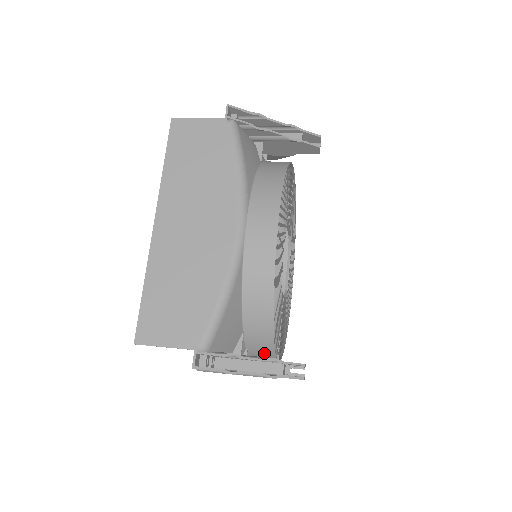
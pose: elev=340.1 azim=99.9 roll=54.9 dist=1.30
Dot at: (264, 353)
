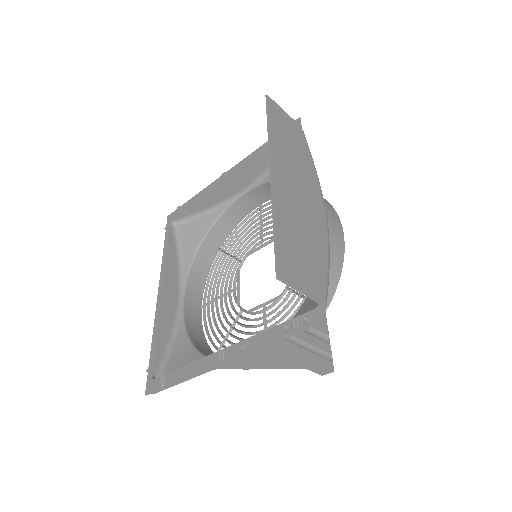
Dot at: occluded
